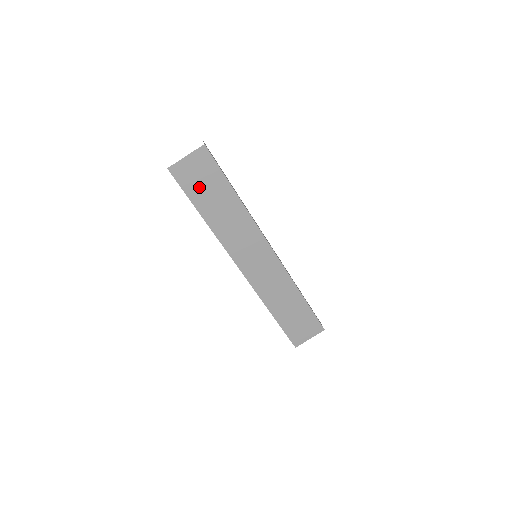
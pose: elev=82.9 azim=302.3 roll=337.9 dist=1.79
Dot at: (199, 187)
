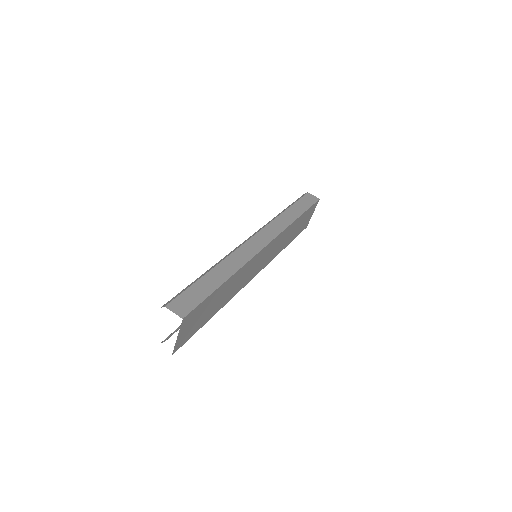
Dot at: (200, 321)
